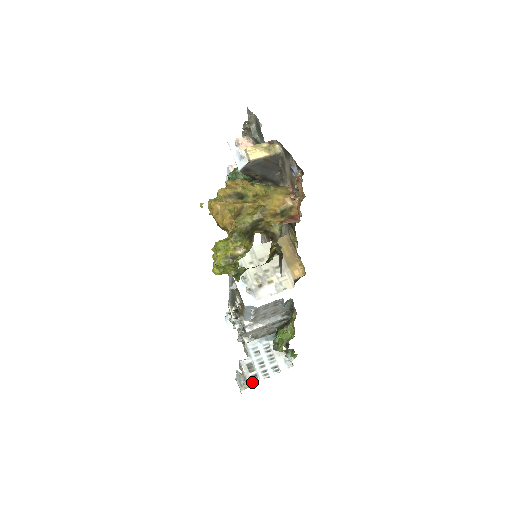
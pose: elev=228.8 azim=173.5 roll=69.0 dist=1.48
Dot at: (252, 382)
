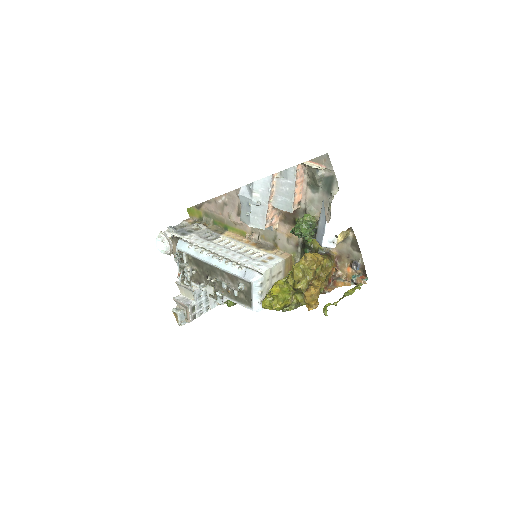
Dot at: occluded
